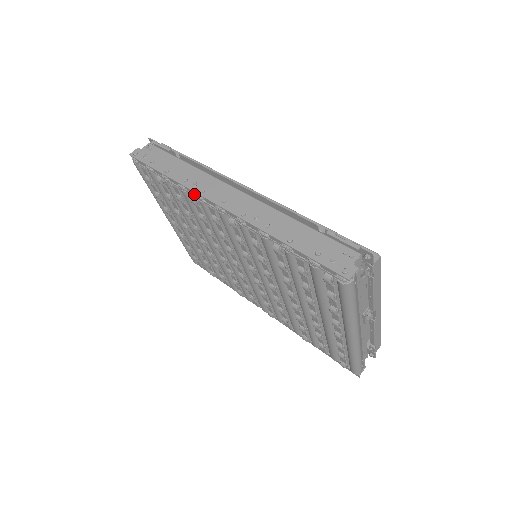
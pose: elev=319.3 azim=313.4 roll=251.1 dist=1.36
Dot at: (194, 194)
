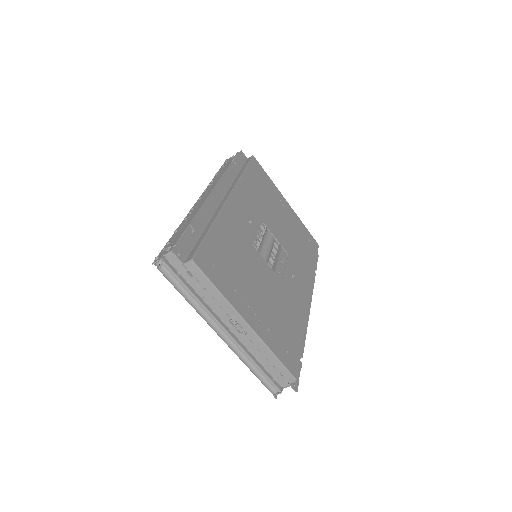
Dot at: occluded
